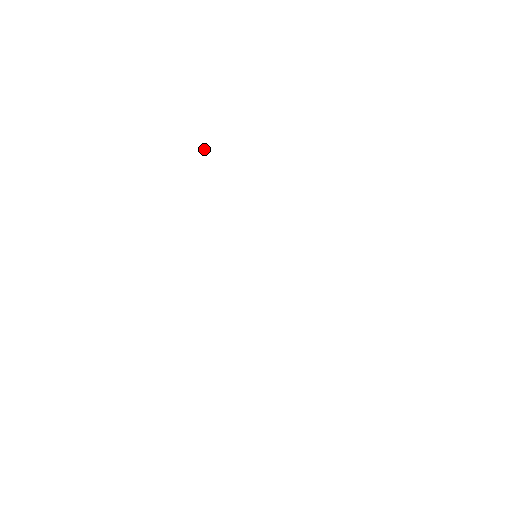
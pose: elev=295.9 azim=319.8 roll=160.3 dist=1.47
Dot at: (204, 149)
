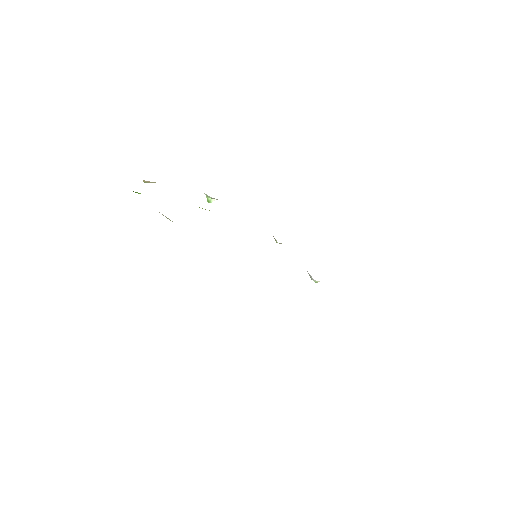
Dot at: (212, 199)
